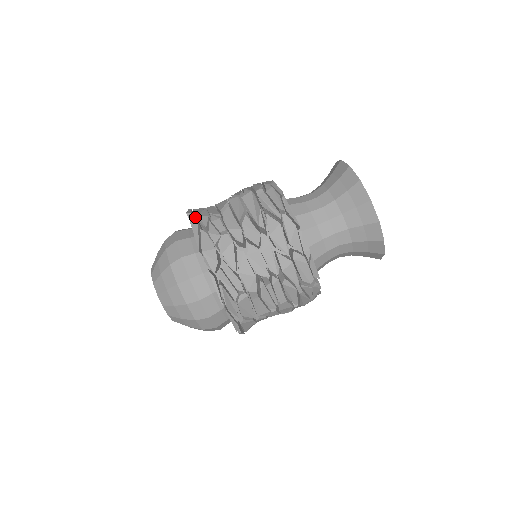
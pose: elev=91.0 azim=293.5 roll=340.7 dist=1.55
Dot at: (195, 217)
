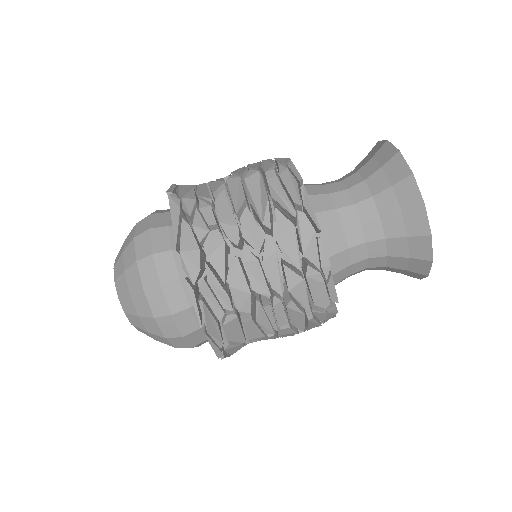
Dot at: (177, 199)
